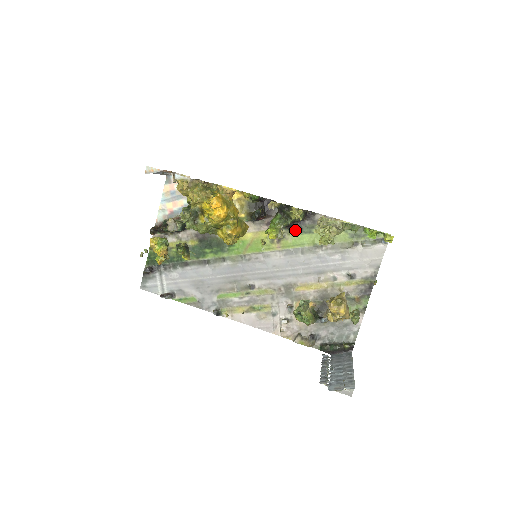
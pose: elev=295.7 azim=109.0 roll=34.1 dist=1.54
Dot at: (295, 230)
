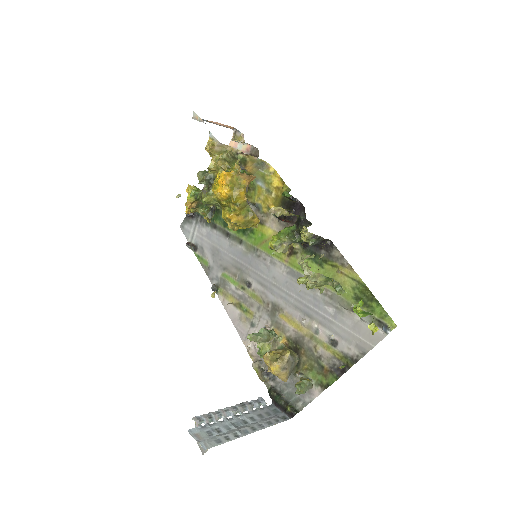
Dot at: (309, 253)
